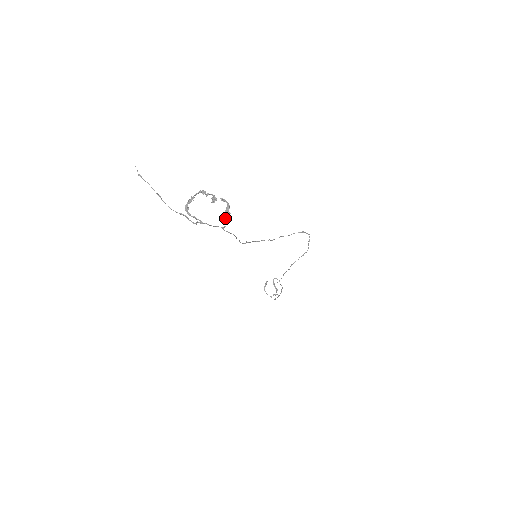
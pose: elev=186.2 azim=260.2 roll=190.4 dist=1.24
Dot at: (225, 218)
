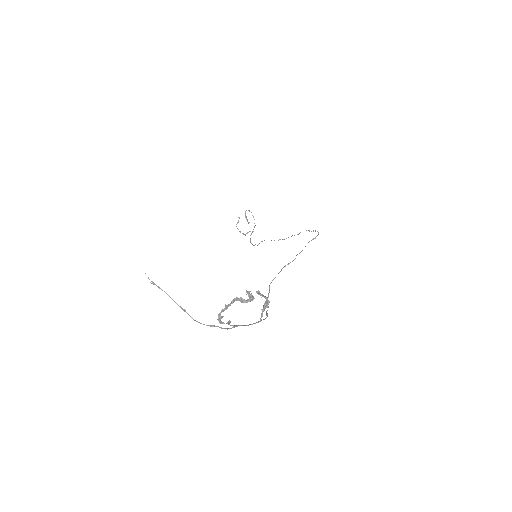
Dot at: (262, 313)
